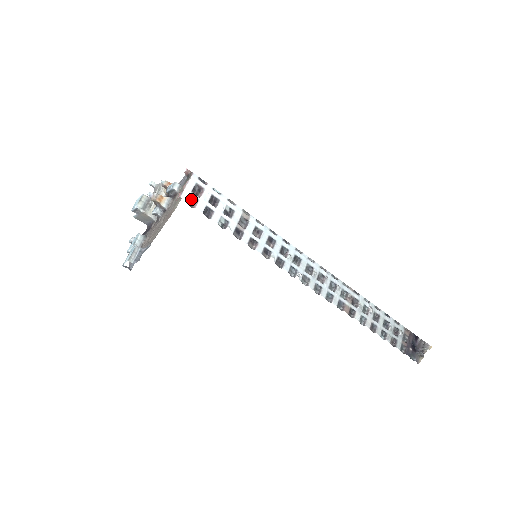
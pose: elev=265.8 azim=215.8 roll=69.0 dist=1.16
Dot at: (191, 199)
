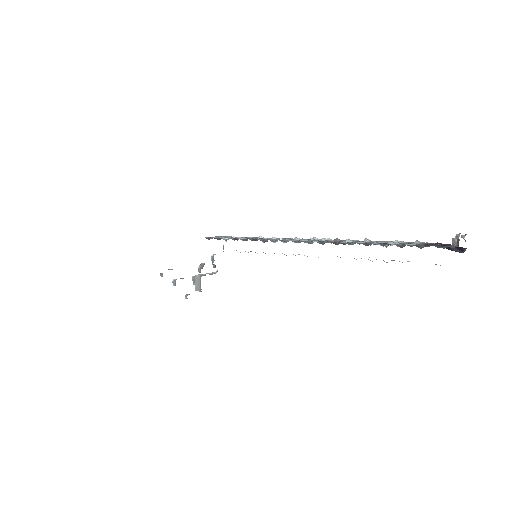
Dot at: occluded
